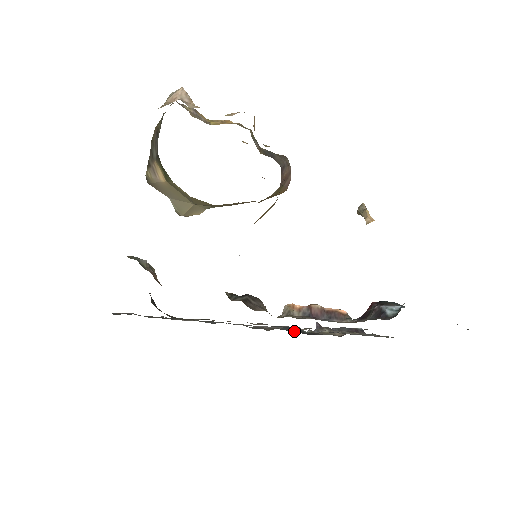
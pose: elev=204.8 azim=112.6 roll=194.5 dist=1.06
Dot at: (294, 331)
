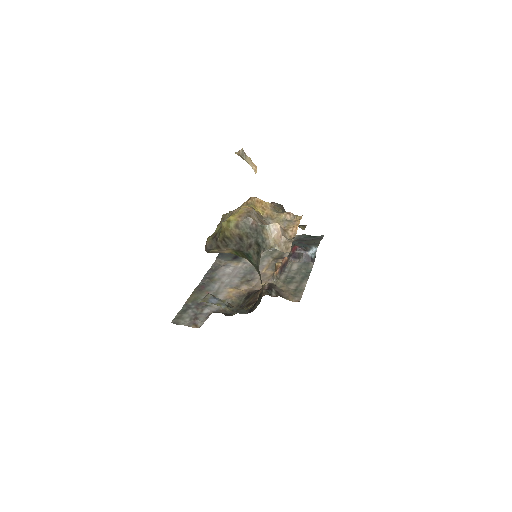
Dot at: (225, 253)
